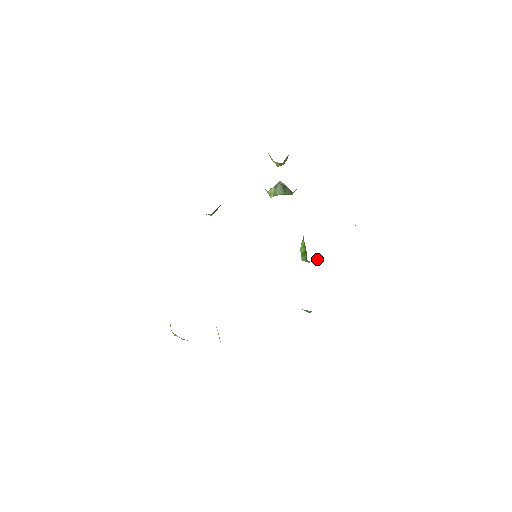
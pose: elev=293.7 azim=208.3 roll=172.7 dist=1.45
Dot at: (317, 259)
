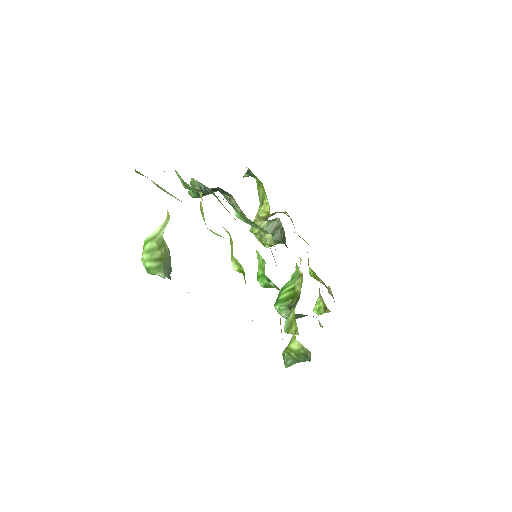
Dot at: occluded
